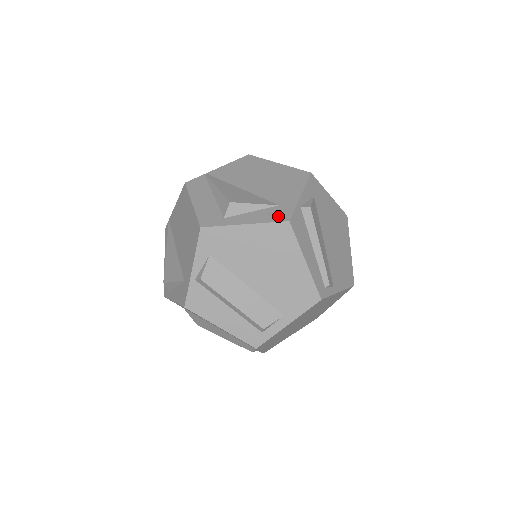
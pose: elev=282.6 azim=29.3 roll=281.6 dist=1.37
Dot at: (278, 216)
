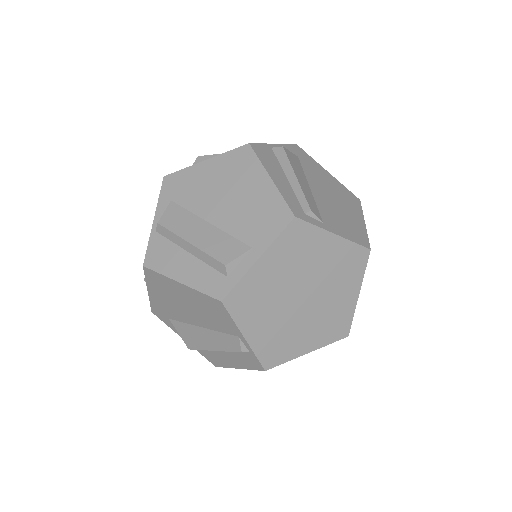
Dot at: occluded
